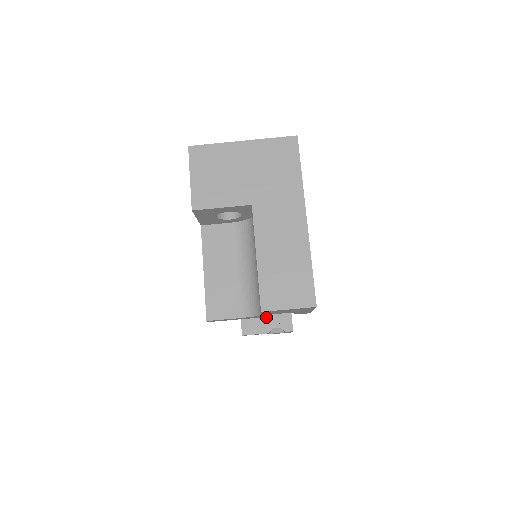
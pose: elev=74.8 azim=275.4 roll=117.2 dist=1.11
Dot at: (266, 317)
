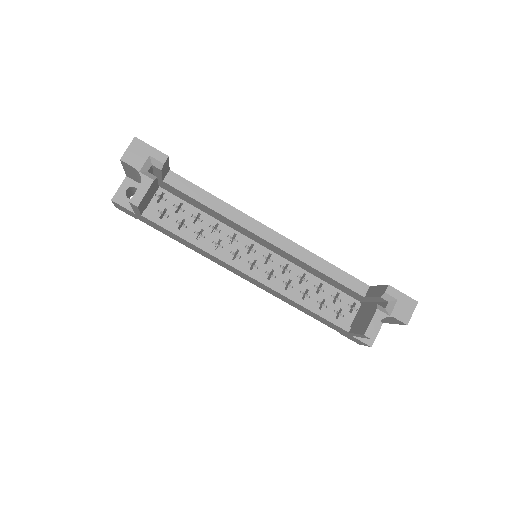
Dot at: (369, 309)
